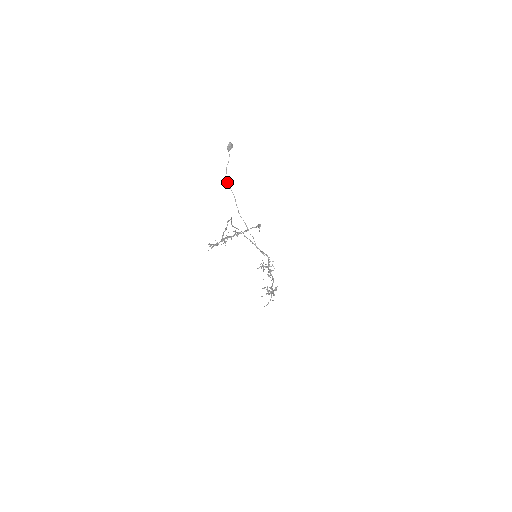
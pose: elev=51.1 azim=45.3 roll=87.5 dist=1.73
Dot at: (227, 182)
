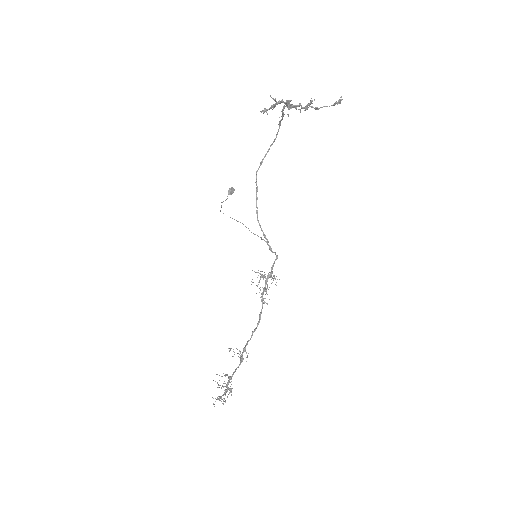
Dot at: (220, 211)
